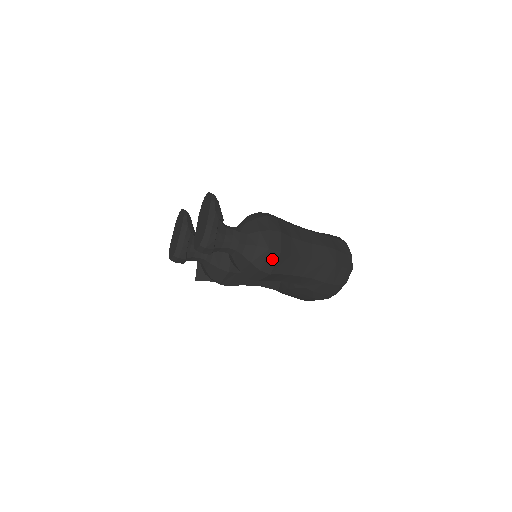
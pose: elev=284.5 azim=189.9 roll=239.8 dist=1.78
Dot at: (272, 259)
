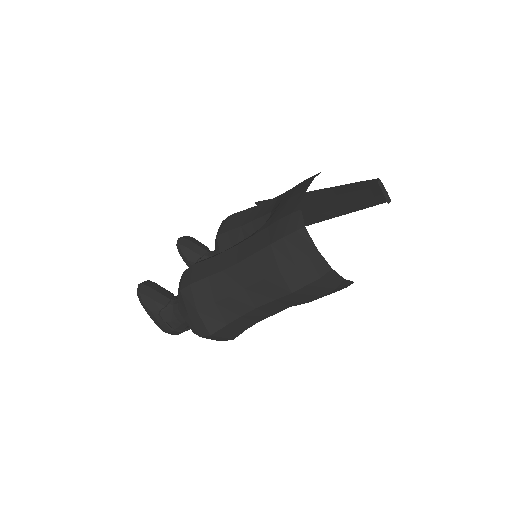
Dot at: (215, 338)
